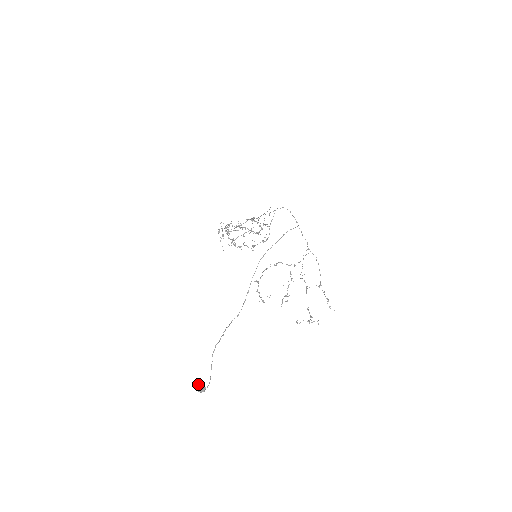
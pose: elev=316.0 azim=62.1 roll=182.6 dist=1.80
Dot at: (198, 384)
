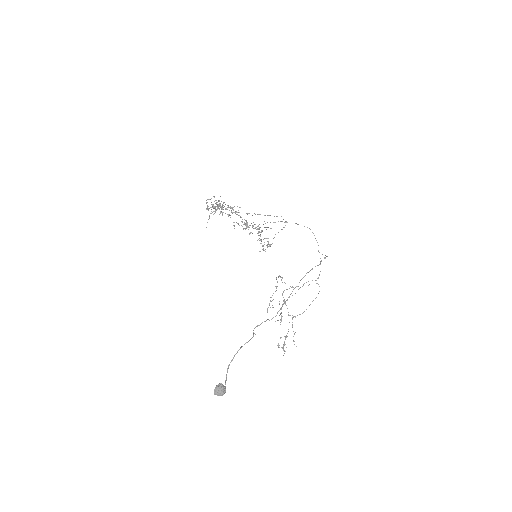
Dot at: (219, 383)
